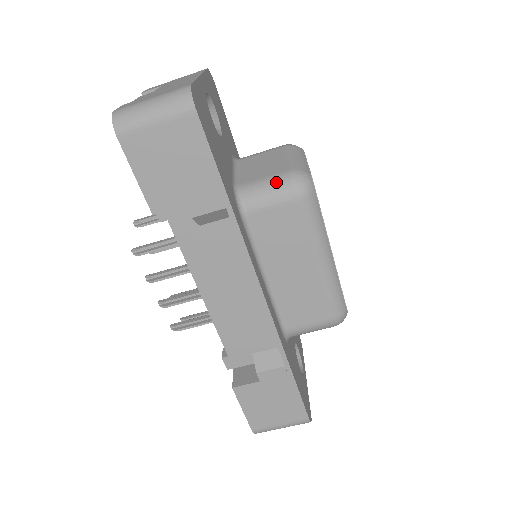
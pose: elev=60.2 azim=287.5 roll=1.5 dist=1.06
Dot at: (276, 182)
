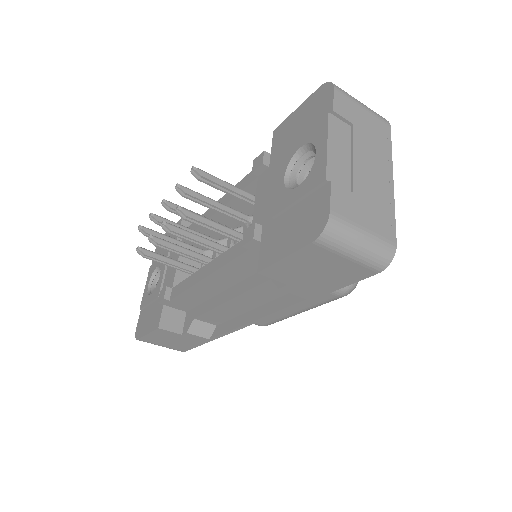
Dot at: occluded
